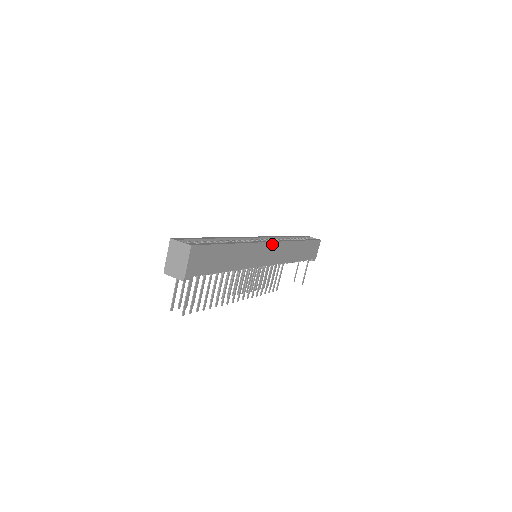
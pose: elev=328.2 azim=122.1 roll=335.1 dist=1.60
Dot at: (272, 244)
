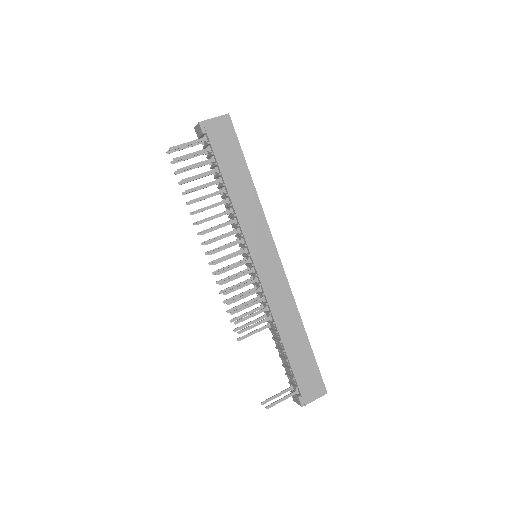
Dot at: (278, 260)
